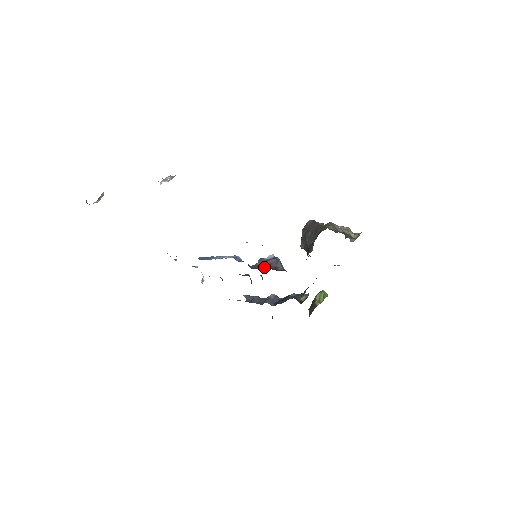
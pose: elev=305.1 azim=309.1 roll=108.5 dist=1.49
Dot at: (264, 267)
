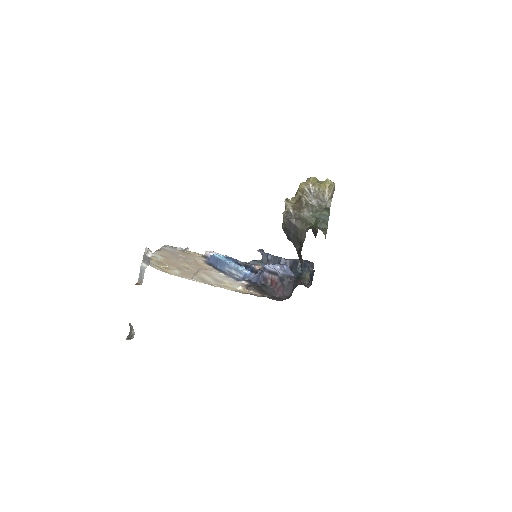
Dot at: (272, 285)
